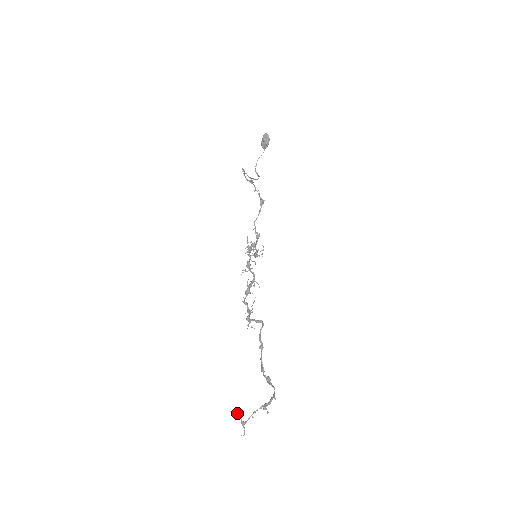
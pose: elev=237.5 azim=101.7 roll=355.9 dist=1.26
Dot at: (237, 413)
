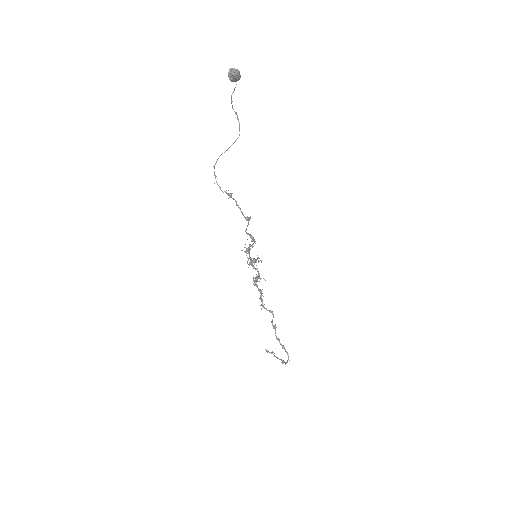
Dot at: occluded
